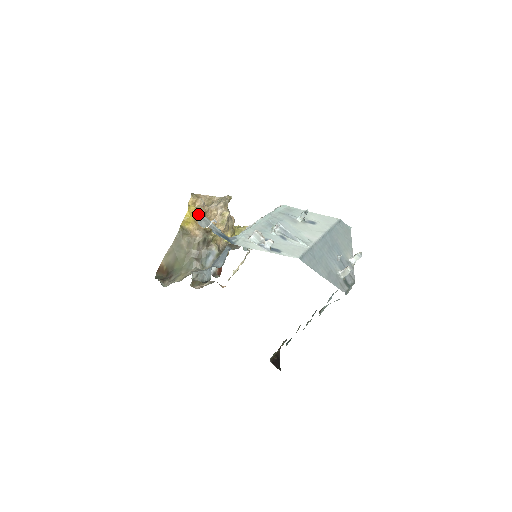
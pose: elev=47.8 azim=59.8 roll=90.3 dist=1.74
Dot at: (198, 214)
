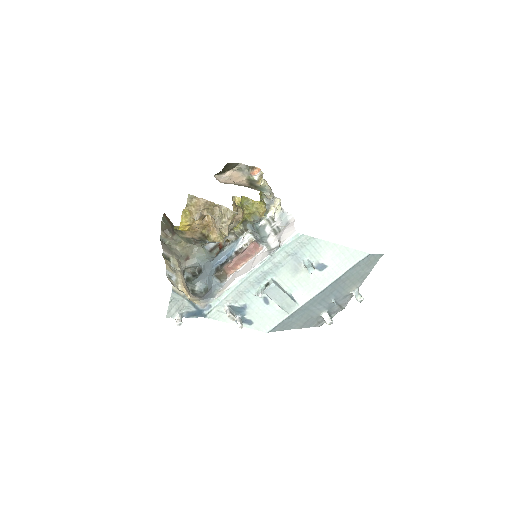
Dot at: (170, 298)
